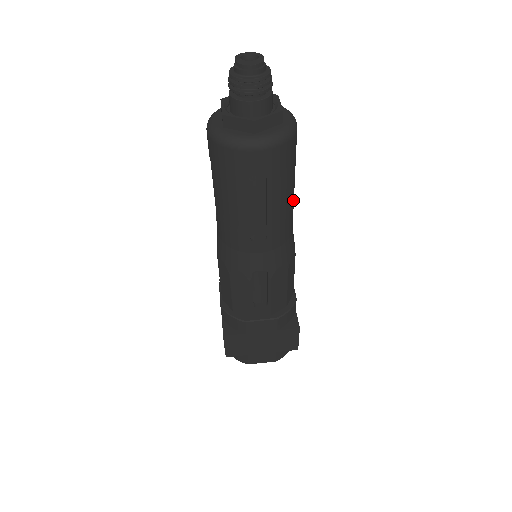
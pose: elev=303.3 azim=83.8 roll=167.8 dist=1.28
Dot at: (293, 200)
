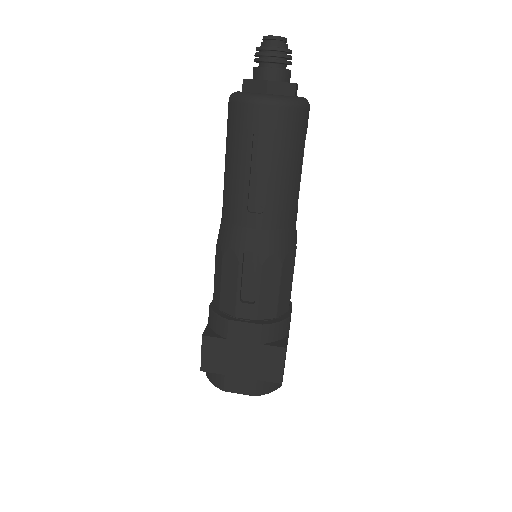
Dot at: (298, 186)
